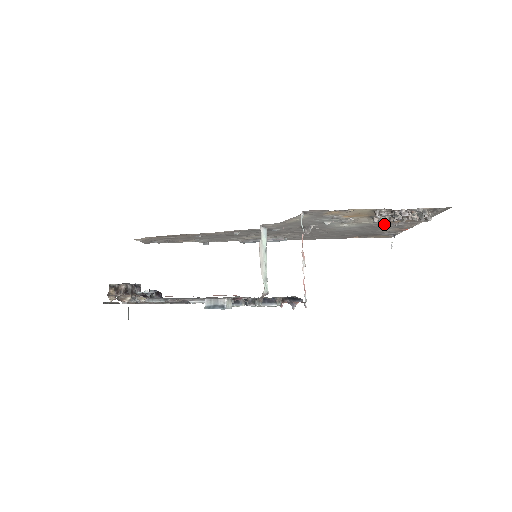
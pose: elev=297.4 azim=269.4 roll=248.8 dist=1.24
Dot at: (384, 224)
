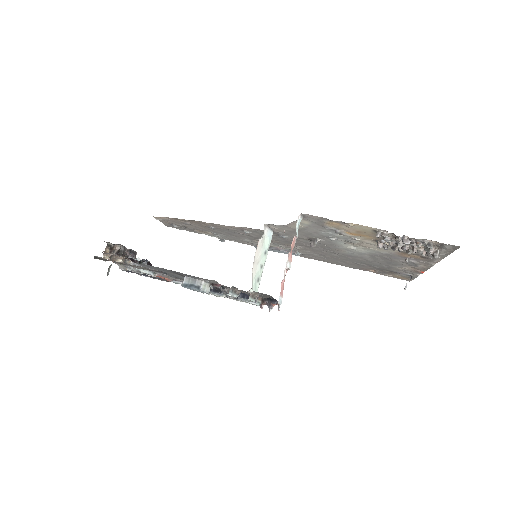
Dot at: (395, 256)
